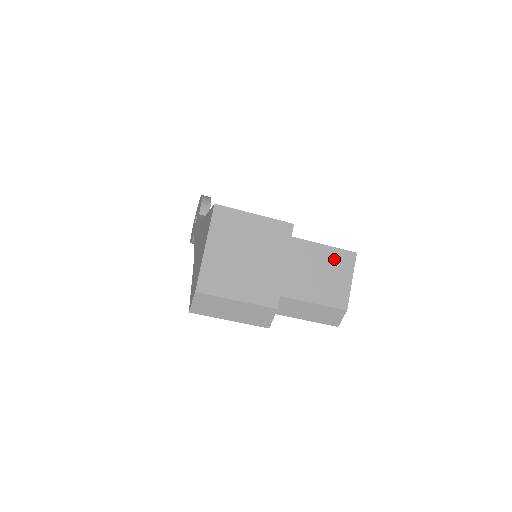
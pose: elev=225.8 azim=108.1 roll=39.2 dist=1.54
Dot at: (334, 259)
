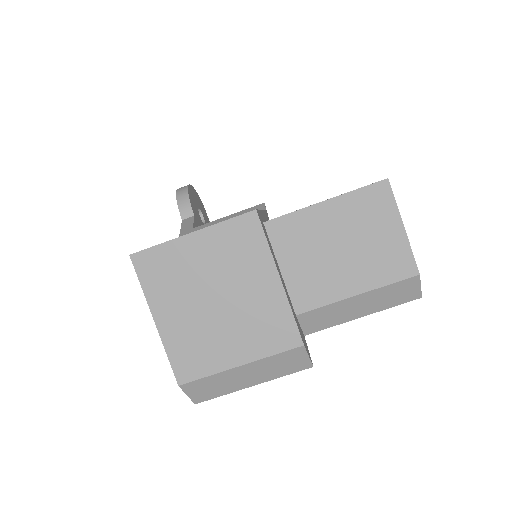
Dot at: (356, 211)
